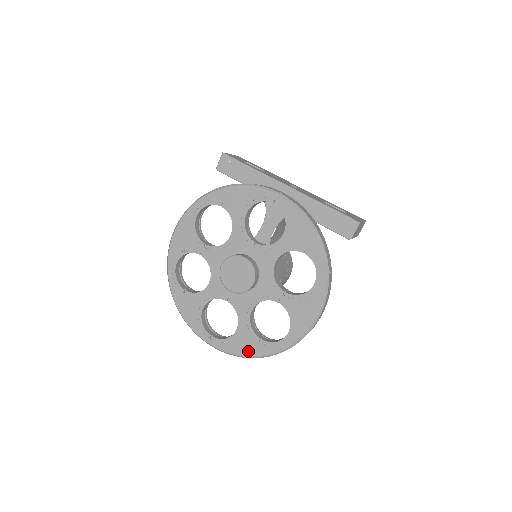
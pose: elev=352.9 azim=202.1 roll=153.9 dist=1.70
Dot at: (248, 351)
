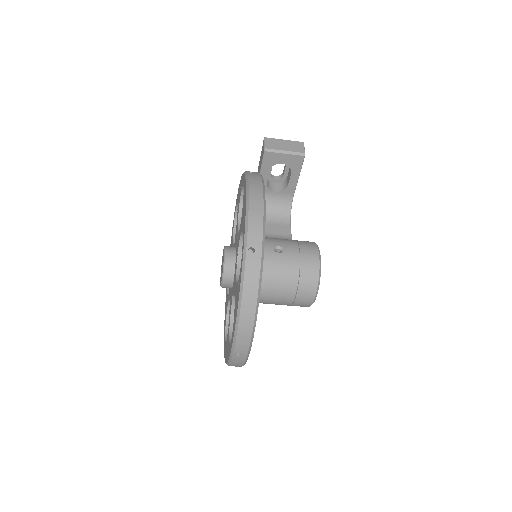
Dot at: (237, 303)
